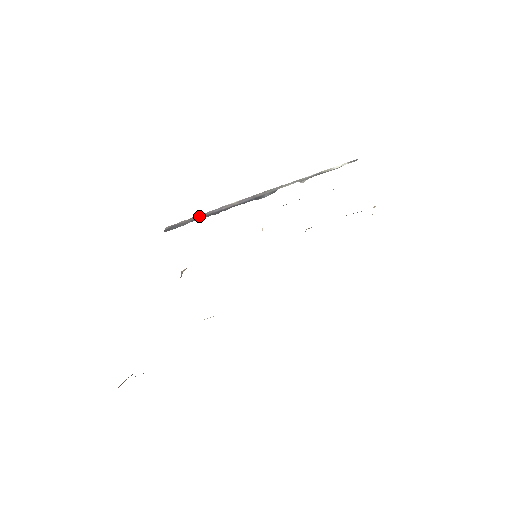
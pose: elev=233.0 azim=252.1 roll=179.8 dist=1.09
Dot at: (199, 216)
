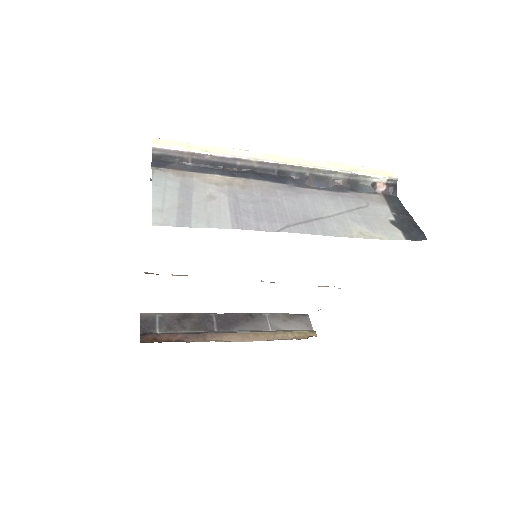
Dot at: (204, 158)
